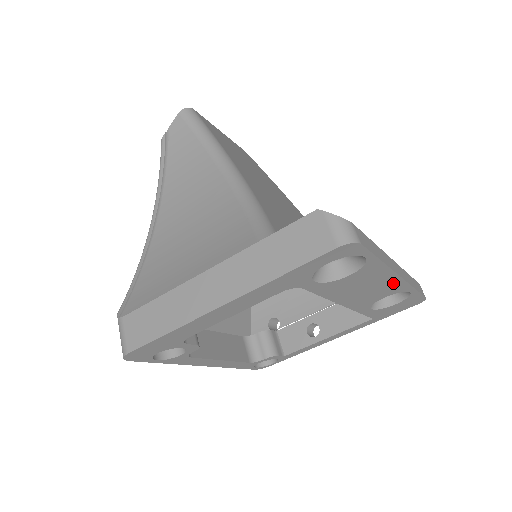
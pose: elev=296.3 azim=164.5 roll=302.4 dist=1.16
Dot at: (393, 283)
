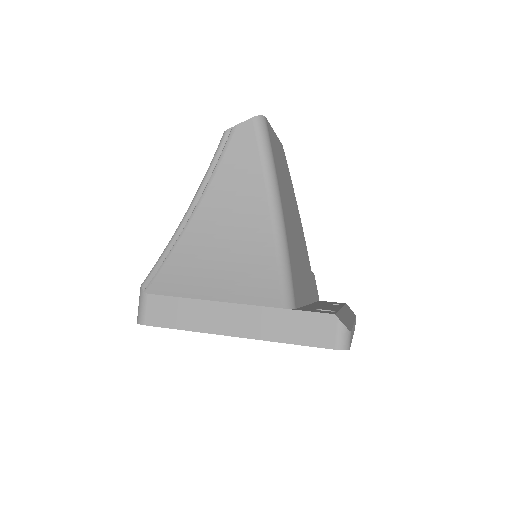
Dot at: occluded
